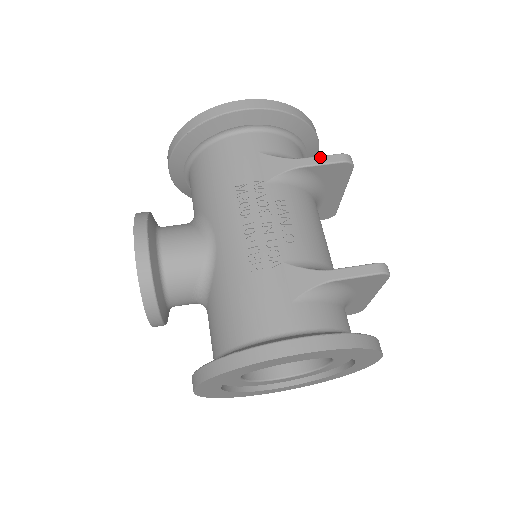
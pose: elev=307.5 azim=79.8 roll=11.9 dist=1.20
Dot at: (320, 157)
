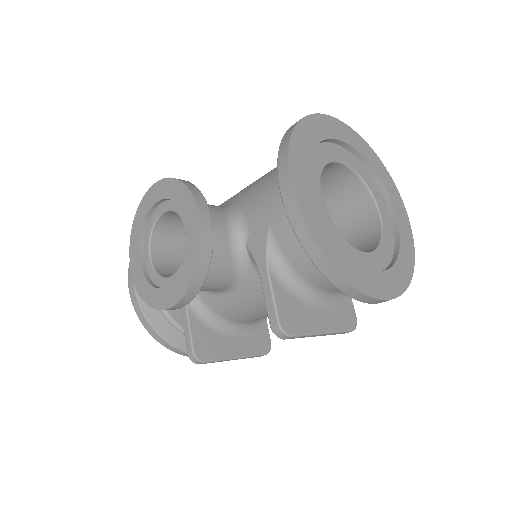
Dot at: occluded
